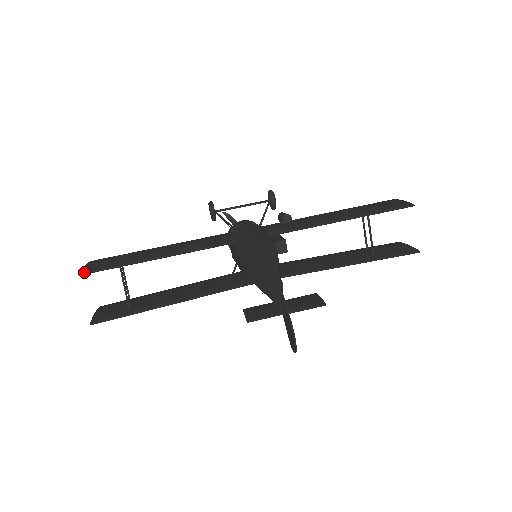
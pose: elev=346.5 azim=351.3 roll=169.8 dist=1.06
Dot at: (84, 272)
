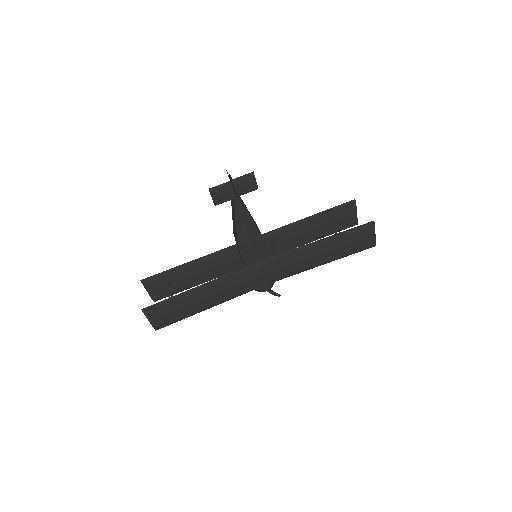
Dot at: (143, 280)
